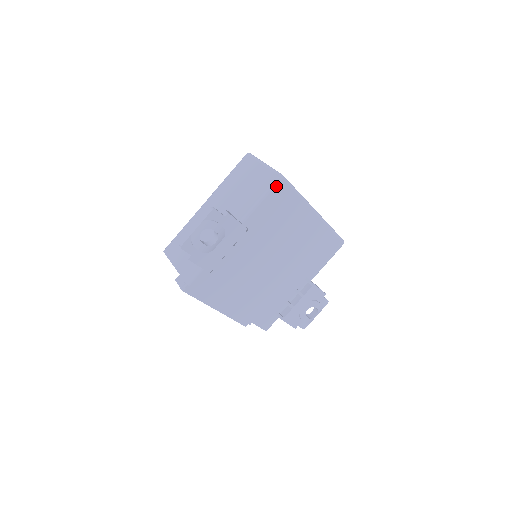
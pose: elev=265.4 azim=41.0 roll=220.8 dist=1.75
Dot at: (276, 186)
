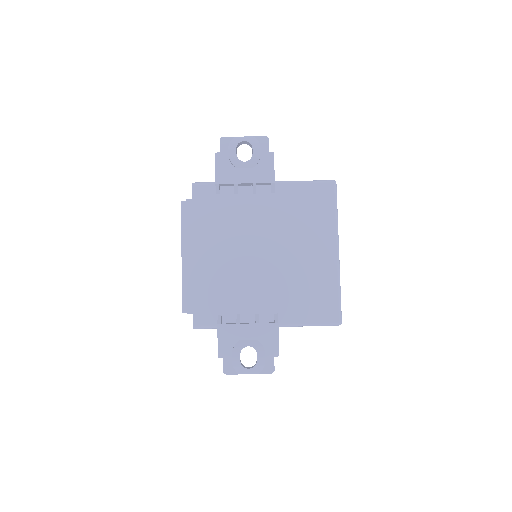
Dot at: (324, 183)
